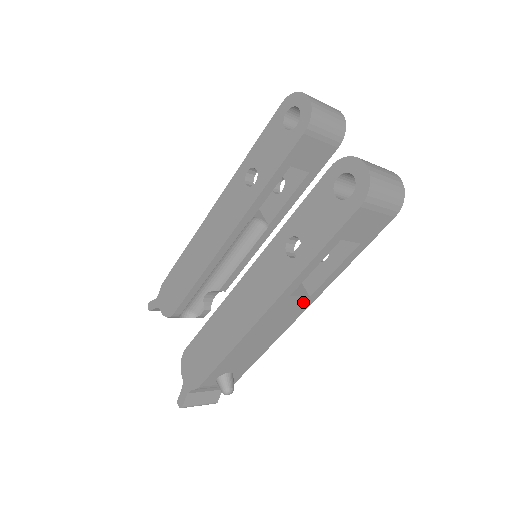
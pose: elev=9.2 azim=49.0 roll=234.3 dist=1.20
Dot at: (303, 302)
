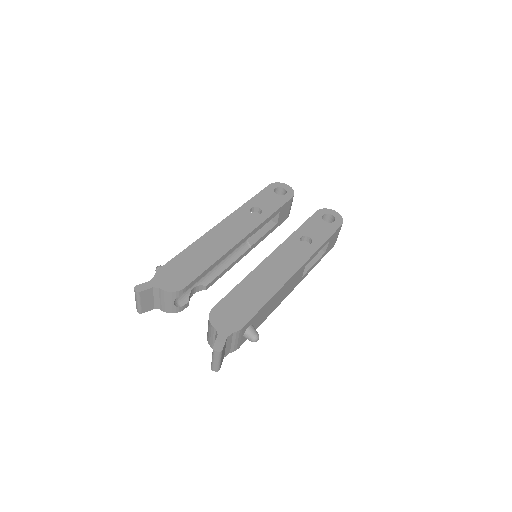
Dot at: (299, 280)
